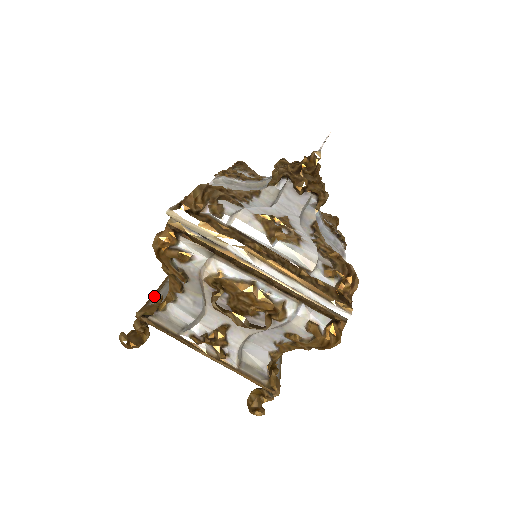
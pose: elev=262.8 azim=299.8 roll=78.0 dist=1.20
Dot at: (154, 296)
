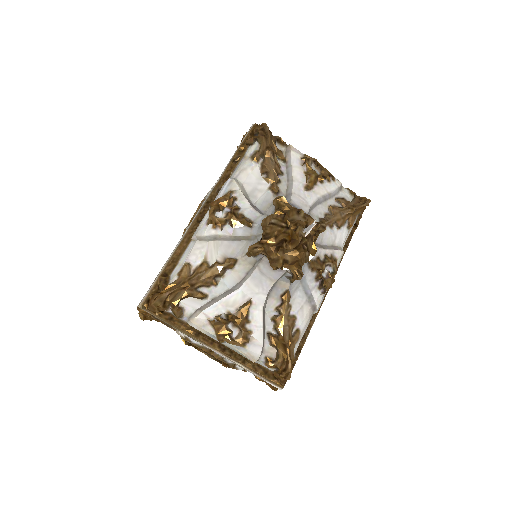
Dot at: occluded
